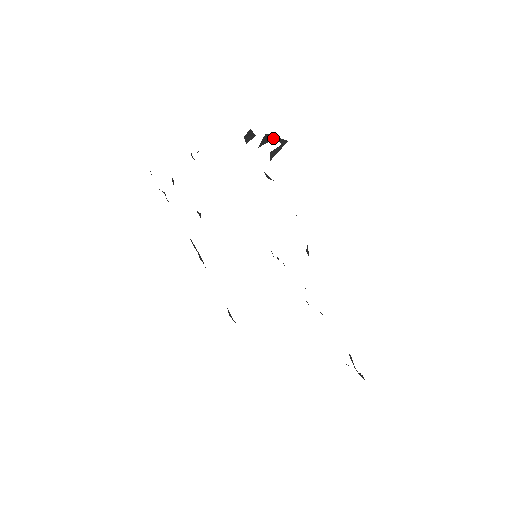
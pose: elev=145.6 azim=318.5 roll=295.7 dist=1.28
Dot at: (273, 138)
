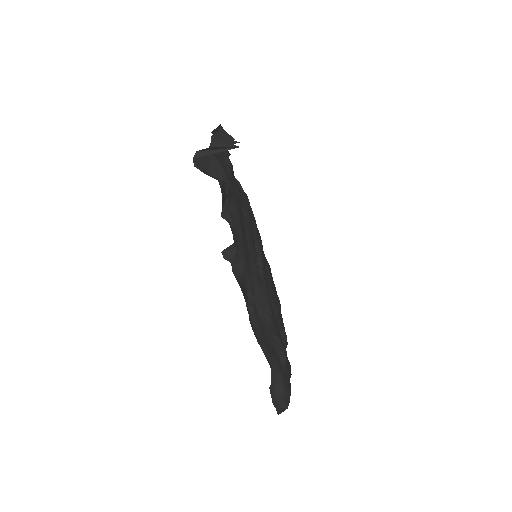
Dot at: (235, 143)
